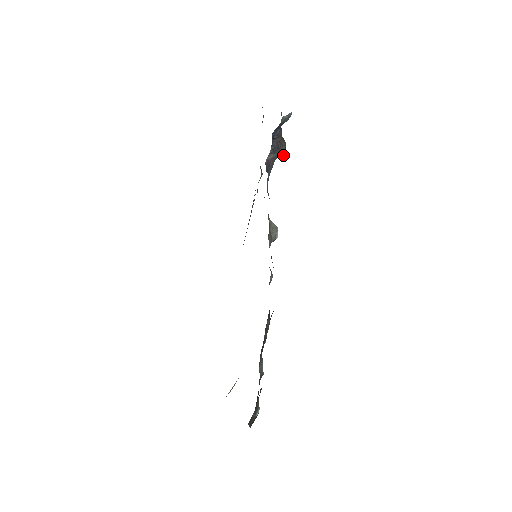
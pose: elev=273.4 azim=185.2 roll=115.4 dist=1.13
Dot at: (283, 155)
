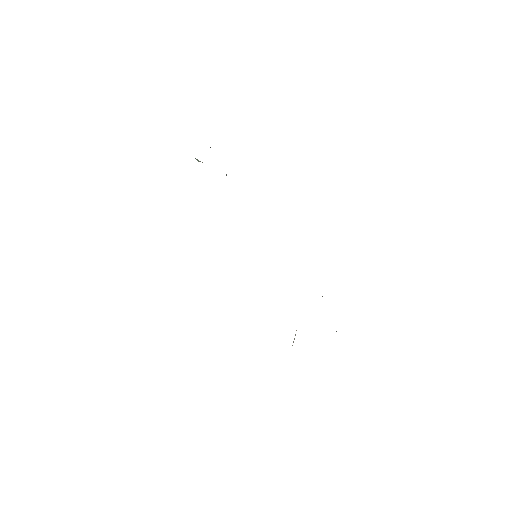
Dot at: occluded
